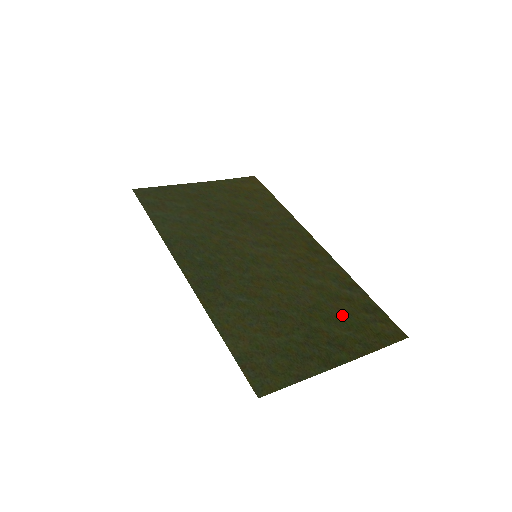
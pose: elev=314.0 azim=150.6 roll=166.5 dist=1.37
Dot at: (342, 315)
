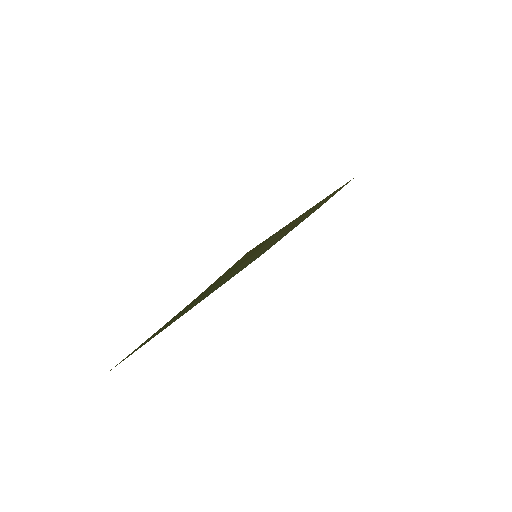
Dot at: occluded
